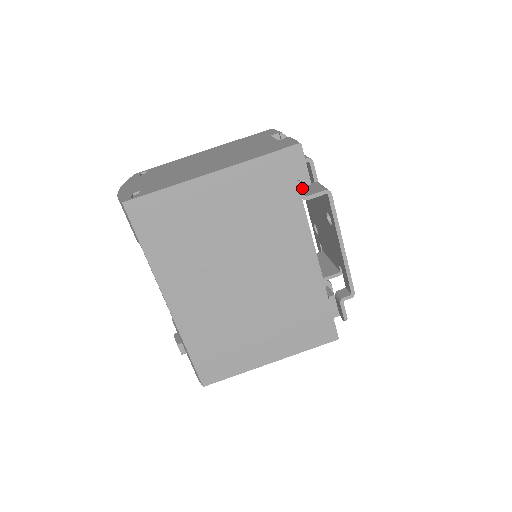
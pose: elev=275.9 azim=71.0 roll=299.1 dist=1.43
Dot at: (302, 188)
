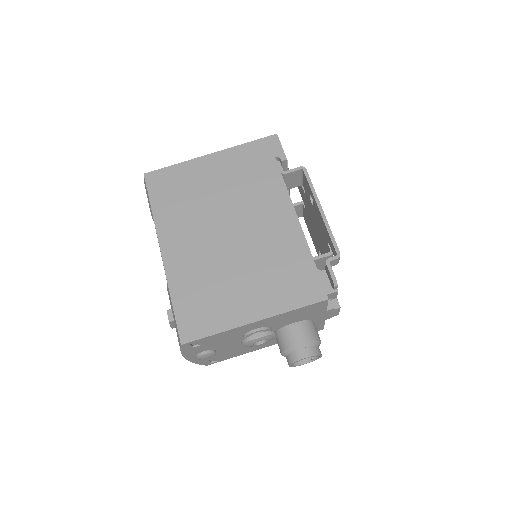
Dot at: (281, 166)
